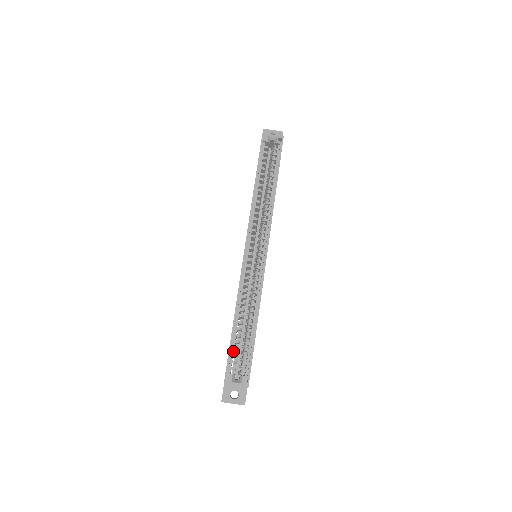
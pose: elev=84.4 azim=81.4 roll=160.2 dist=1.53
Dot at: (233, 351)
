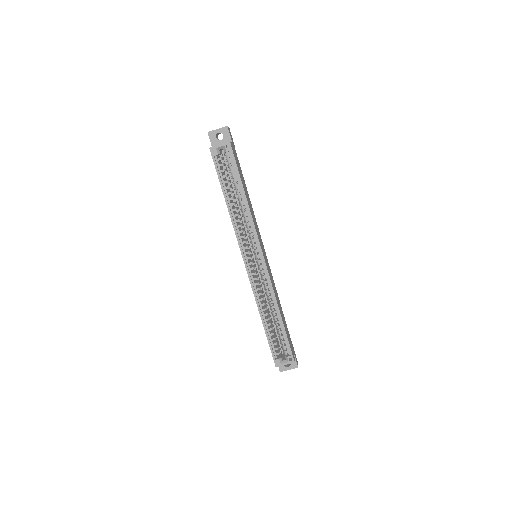
Dot at: (272, 342)
